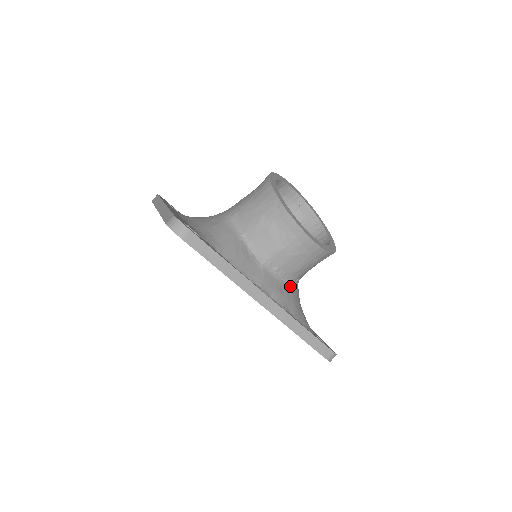
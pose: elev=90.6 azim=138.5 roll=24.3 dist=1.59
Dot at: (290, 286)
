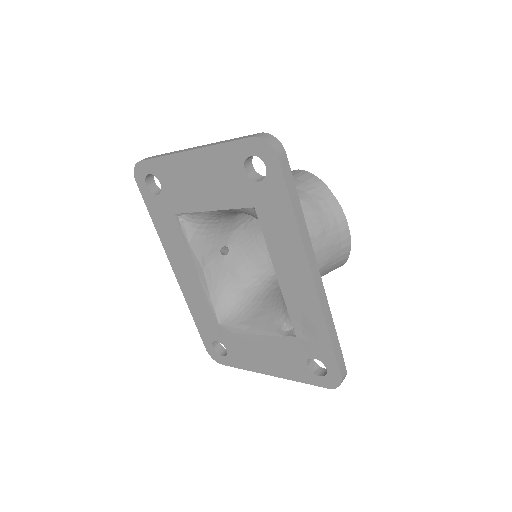
Dot at: occluded
